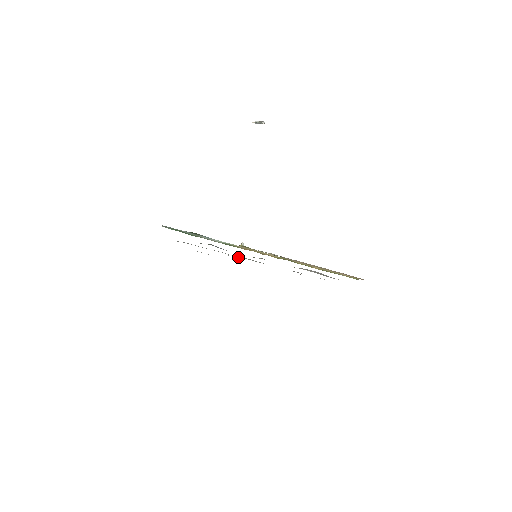
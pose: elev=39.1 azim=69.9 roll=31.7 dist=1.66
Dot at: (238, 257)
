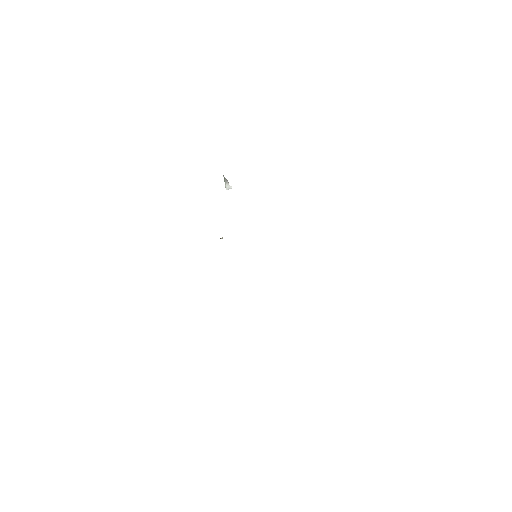
Dot at: occluded
